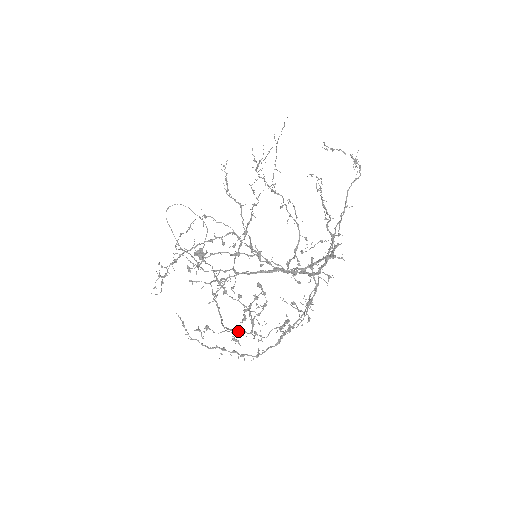
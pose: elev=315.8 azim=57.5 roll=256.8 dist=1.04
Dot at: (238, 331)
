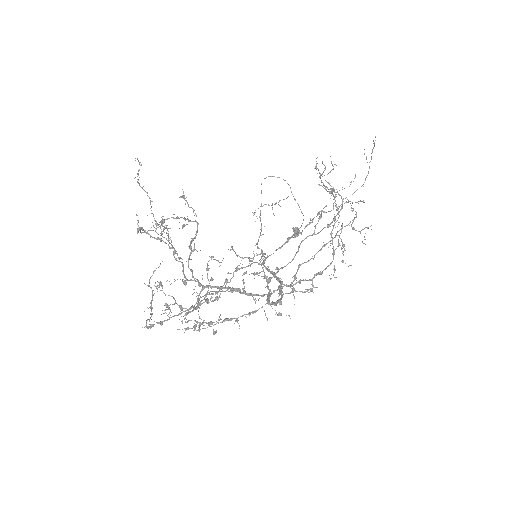
Dot at: occluded
